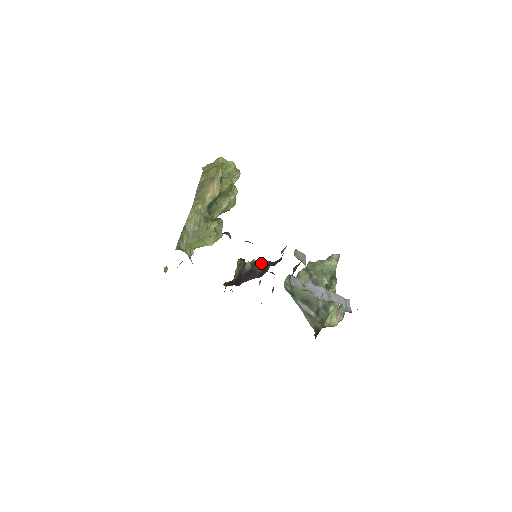
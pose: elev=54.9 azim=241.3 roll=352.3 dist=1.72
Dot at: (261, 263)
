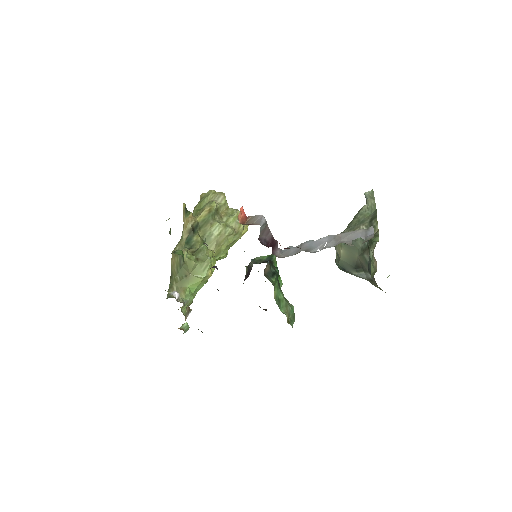
Dot at: (258, 259)
